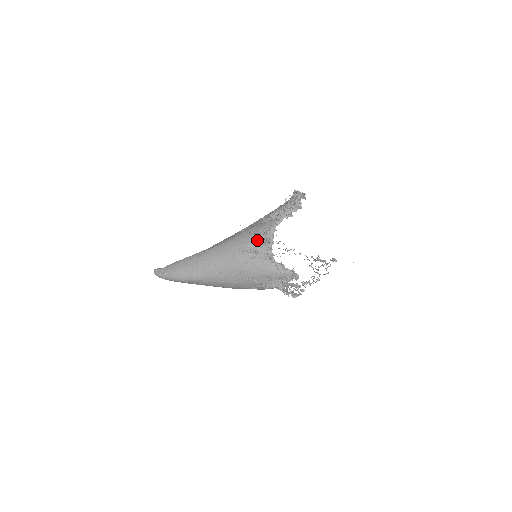
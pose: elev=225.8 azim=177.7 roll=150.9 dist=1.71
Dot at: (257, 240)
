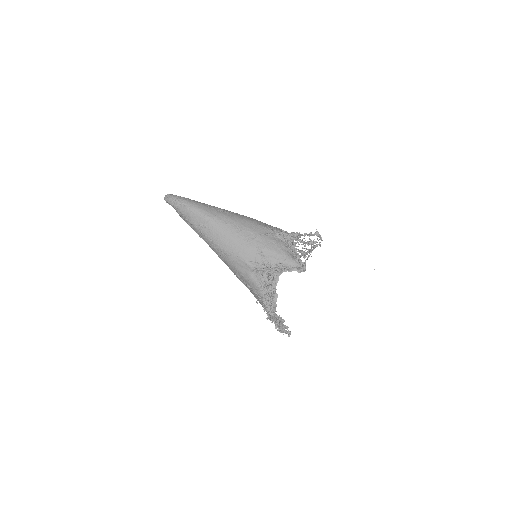
Dot at: occluded
